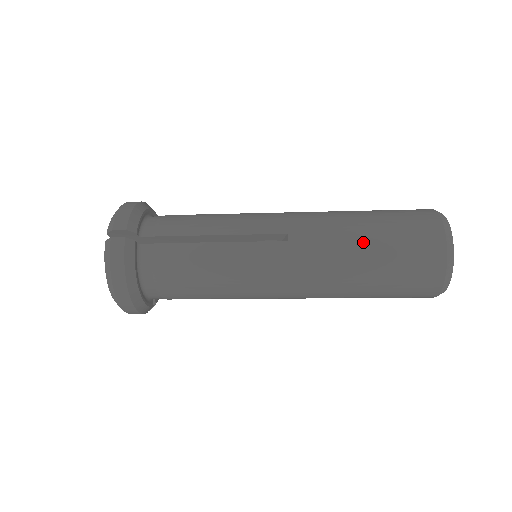
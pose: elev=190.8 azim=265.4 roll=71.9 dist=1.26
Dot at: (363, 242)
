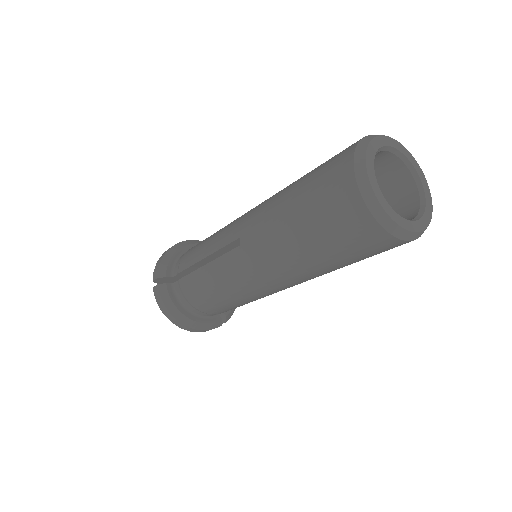
Dot at: (288, 221)
